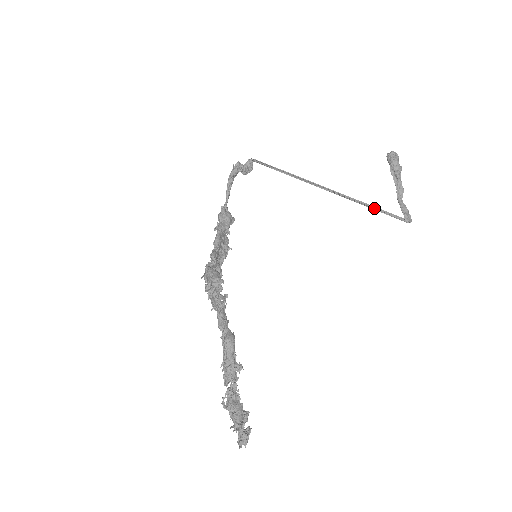
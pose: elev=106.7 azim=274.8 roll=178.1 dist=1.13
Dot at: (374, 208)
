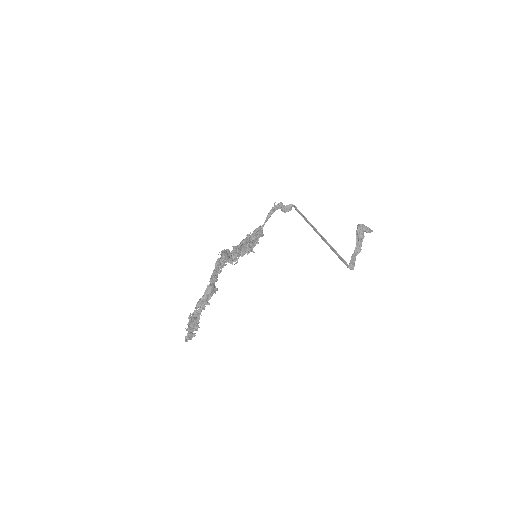
Dot at: (337, 254)
